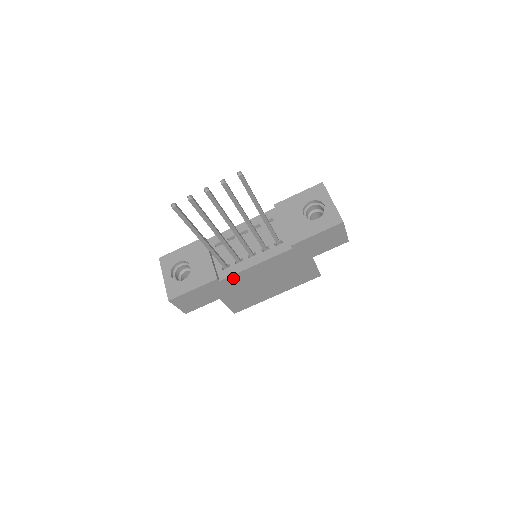
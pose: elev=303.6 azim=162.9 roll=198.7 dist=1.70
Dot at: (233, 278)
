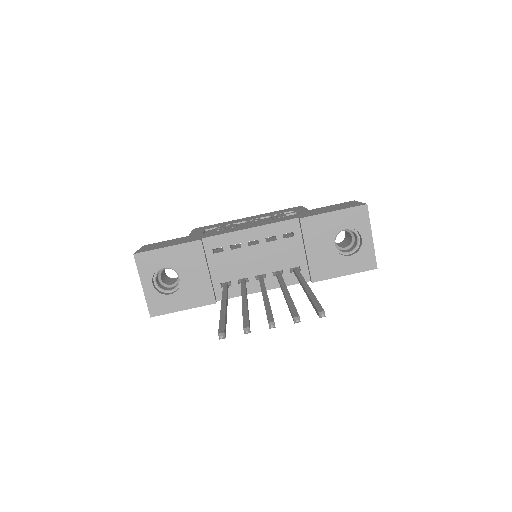
Dot at: occluded
